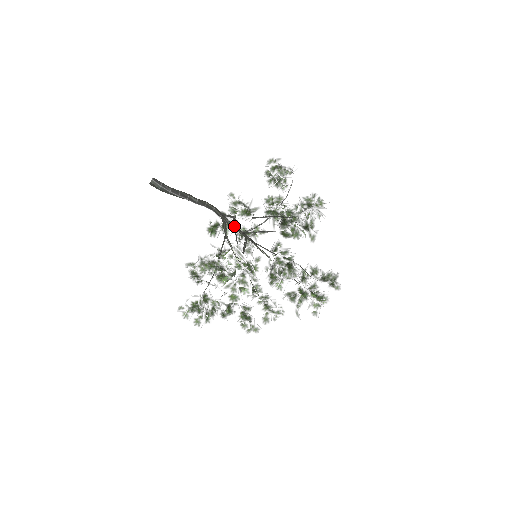
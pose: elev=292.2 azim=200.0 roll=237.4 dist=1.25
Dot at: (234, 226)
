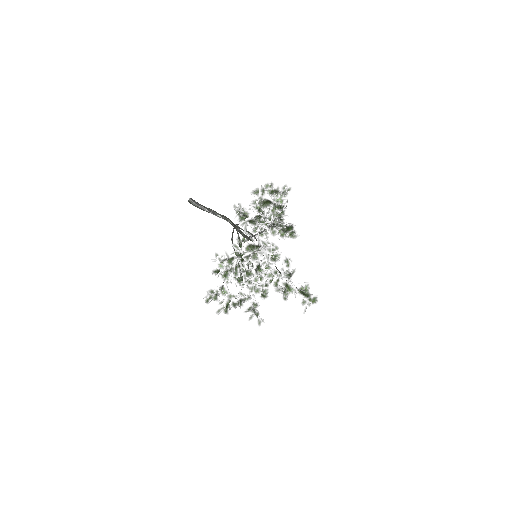
Dot at: (242, 233)
